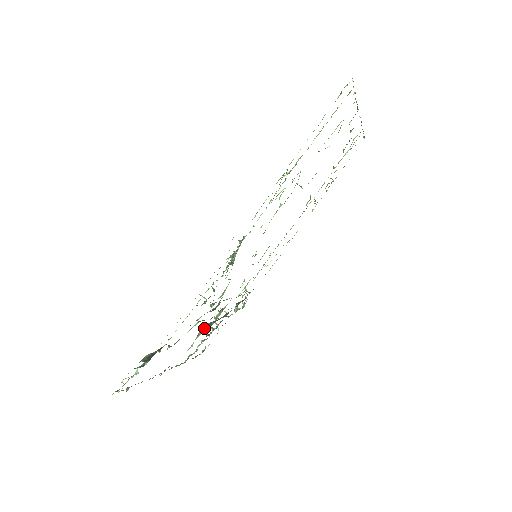
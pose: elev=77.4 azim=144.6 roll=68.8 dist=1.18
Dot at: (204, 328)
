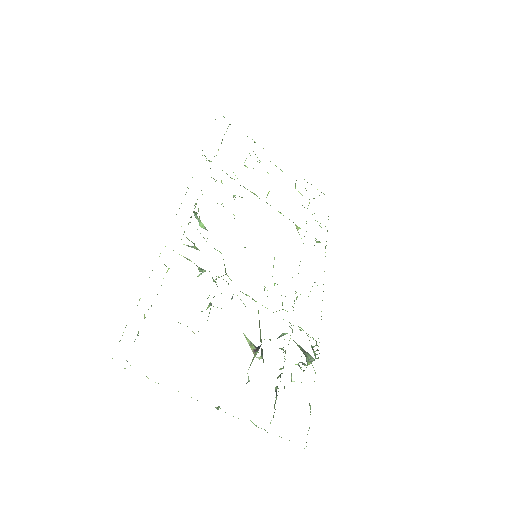
Dot at: occluded
